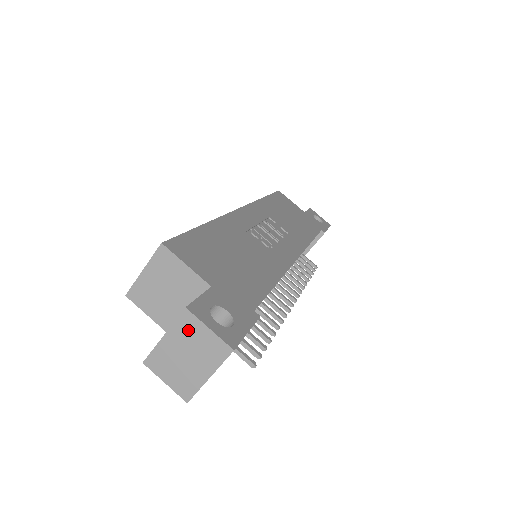
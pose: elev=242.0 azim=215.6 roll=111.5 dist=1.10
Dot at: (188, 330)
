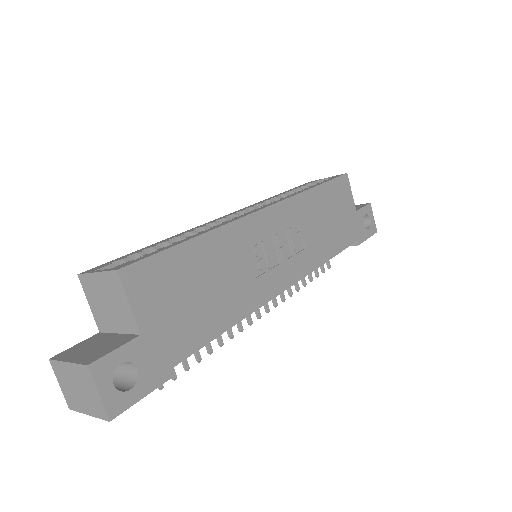
Dot at: (84, 378)
